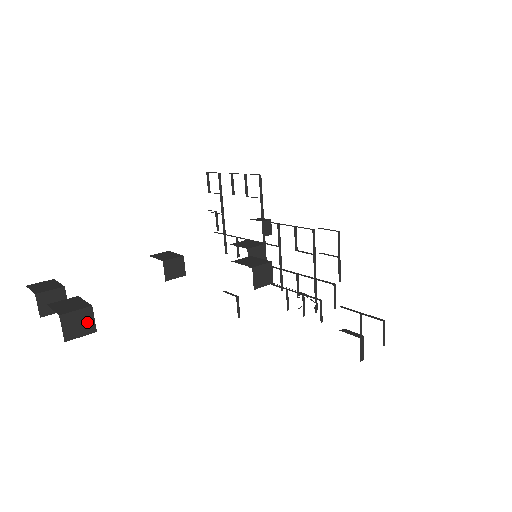
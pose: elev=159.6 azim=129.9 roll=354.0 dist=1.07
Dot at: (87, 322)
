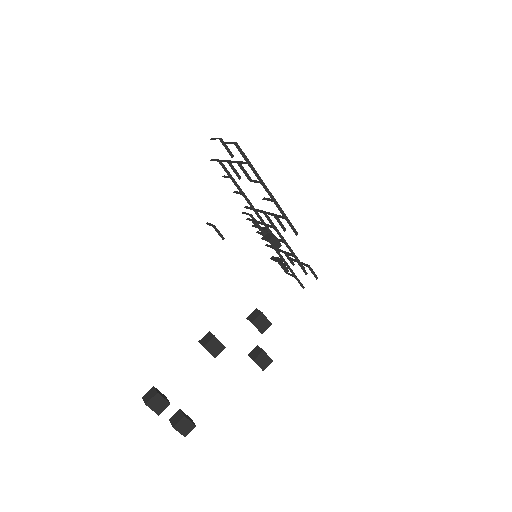
Dot at: occluded
